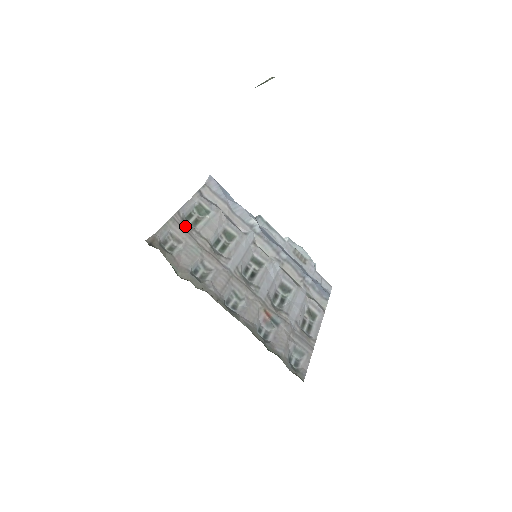
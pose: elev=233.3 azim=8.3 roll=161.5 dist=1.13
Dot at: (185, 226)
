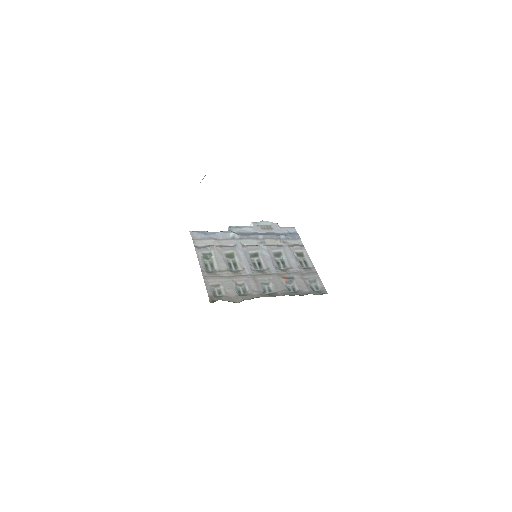
Dot at: (212, 274)
